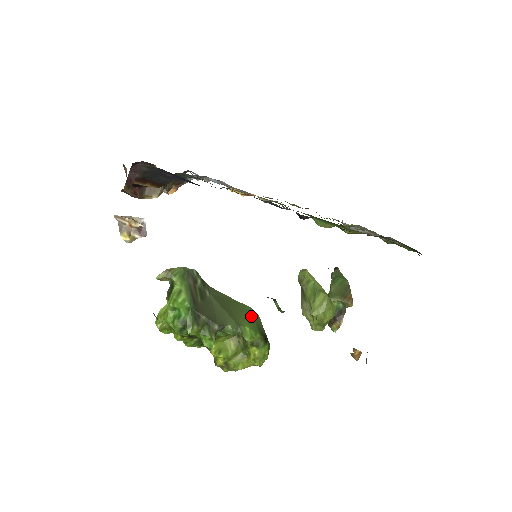
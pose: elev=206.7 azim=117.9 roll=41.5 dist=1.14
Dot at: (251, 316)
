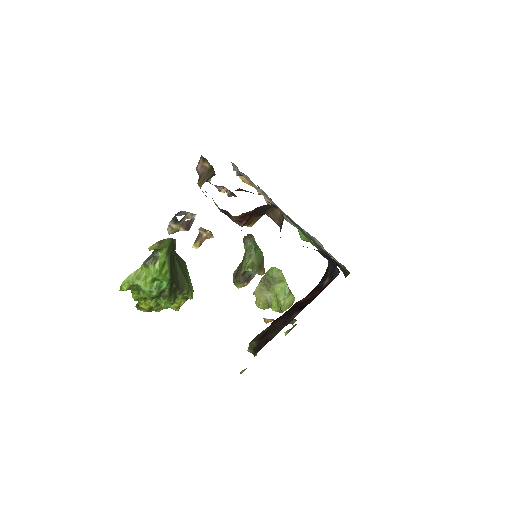
Dot at: occluded
